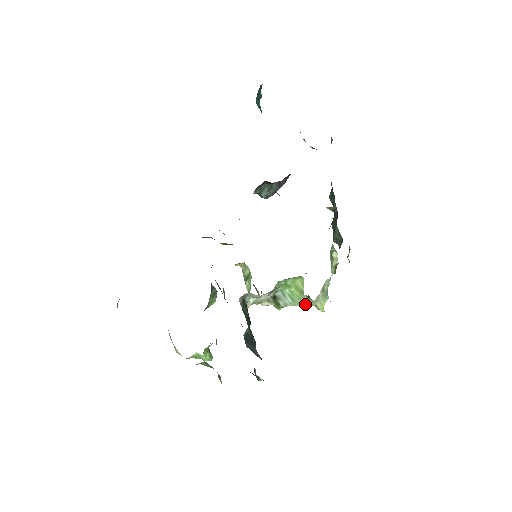
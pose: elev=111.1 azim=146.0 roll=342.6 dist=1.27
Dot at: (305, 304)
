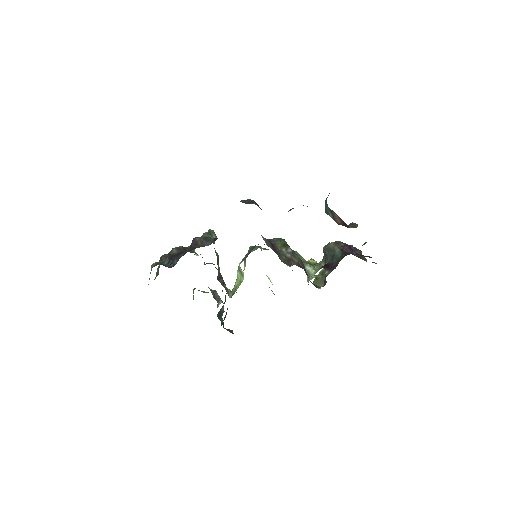
Dot at: occluded
